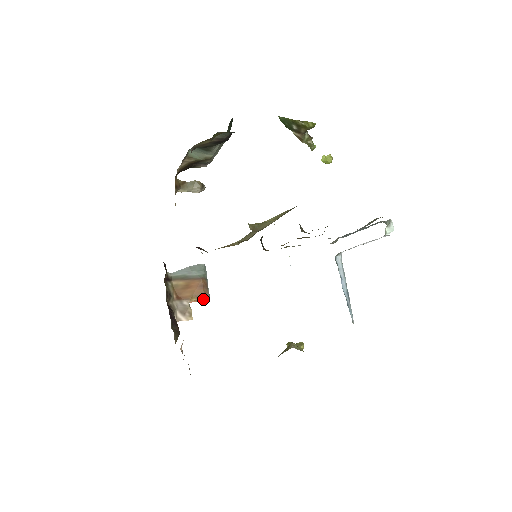
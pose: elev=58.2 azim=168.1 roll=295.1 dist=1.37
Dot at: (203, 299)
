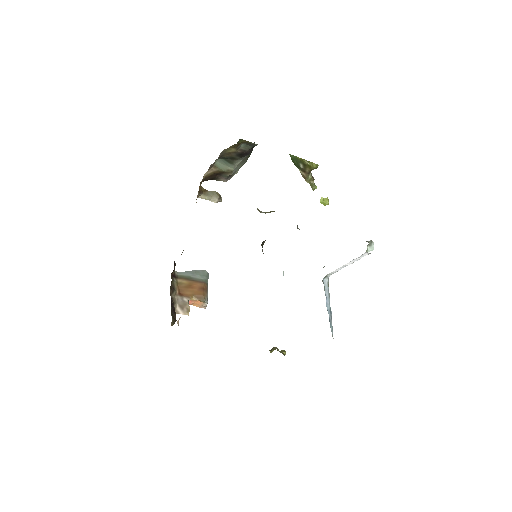
Dot at: (201, 300)
